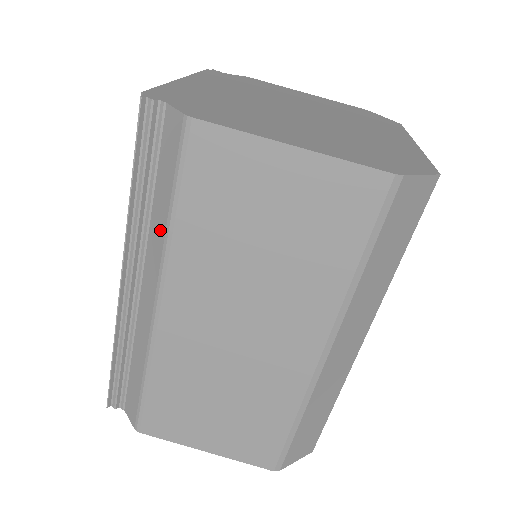
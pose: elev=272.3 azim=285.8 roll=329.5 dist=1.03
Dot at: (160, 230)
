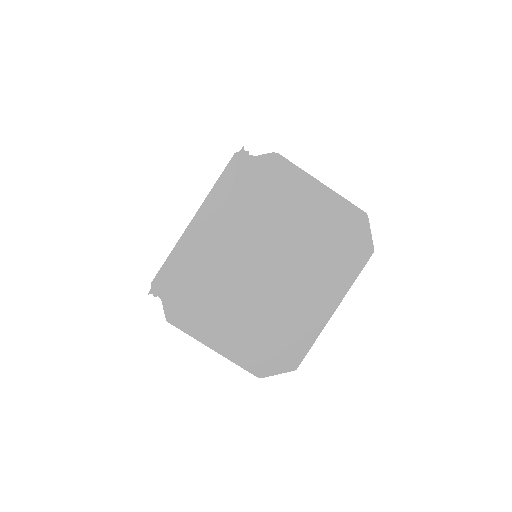
Dot at: occluded
